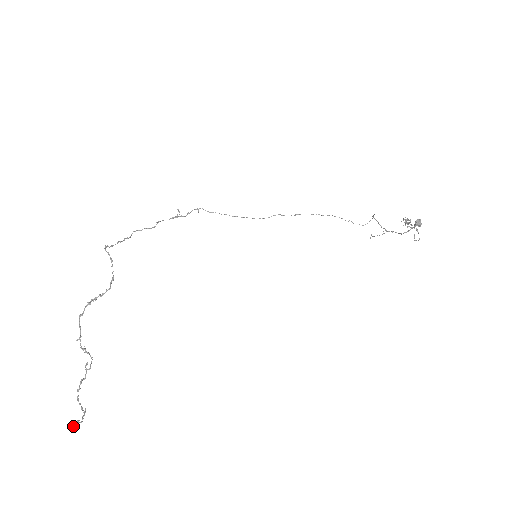
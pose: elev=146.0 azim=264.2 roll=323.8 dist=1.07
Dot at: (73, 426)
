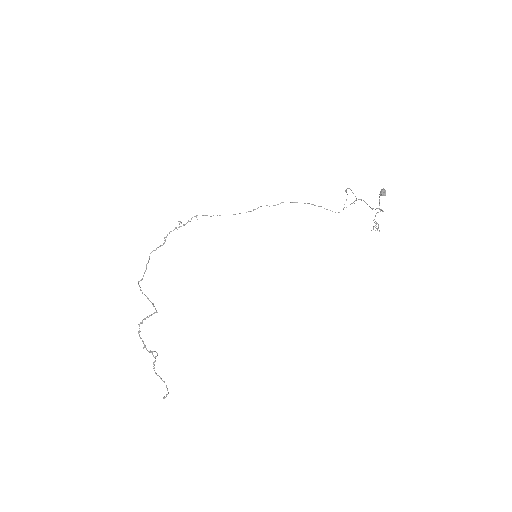
Dot at: occluded
